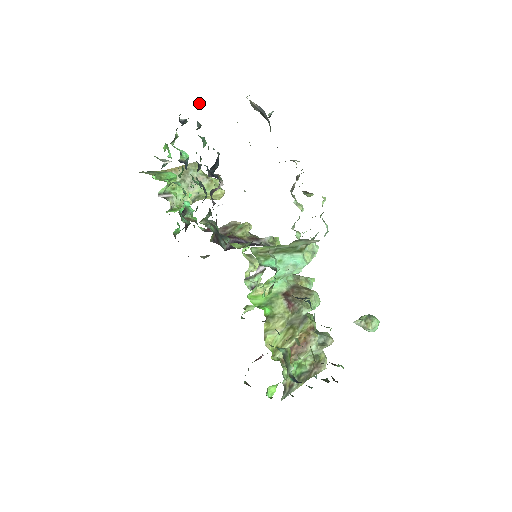
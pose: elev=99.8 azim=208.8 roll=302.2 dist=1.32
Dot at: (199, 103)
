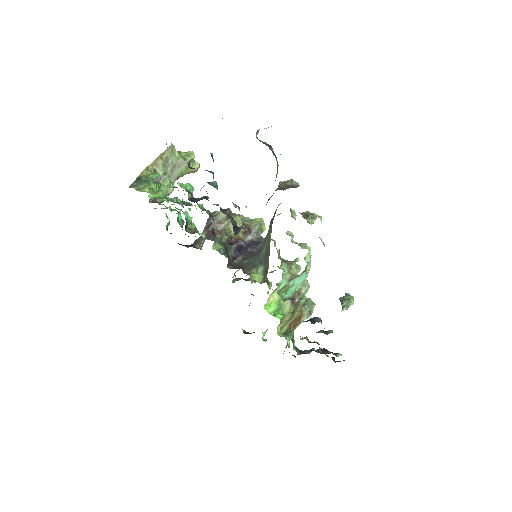
Dot at: occluded
